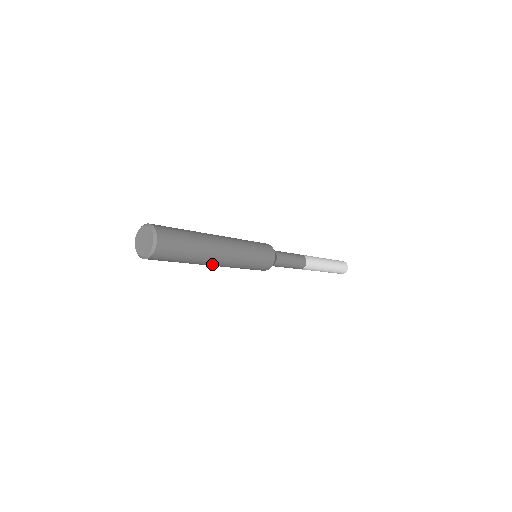
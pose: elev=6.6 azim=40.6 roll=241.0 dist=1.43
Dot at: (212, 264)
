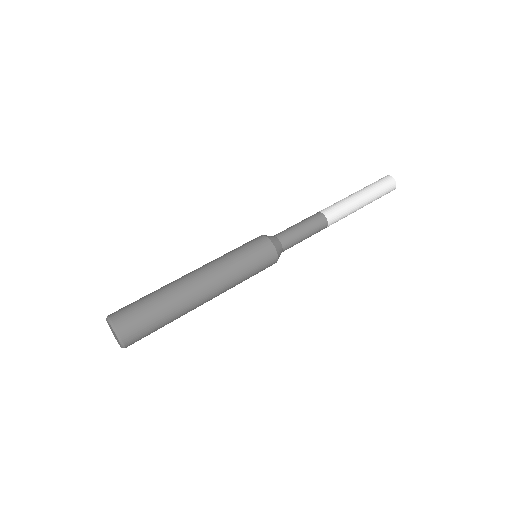
Dot at: (202, 304)
